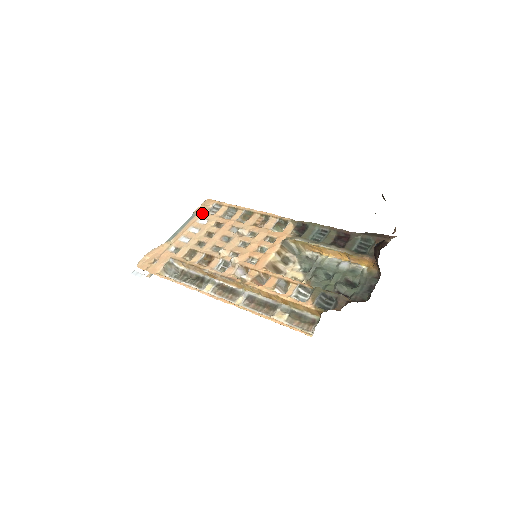
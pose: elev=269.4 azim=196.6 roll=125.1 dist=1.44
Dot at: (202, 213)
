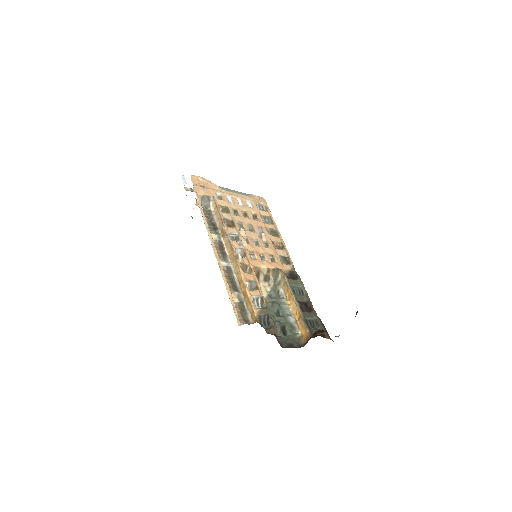
Dot at: (254, 200)
